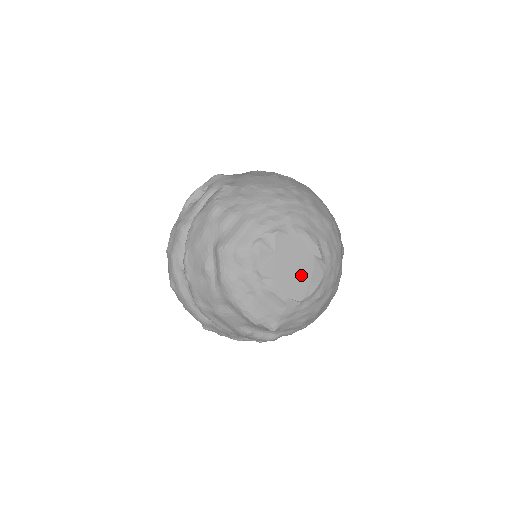
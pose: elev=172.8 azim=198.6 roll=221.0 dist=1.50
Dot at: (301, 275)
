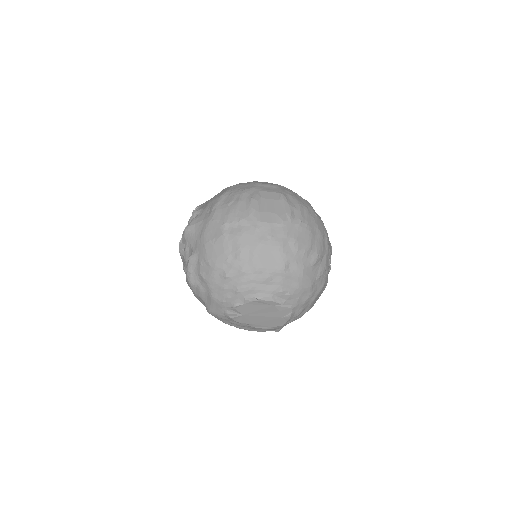
Dot at: (272, 317)
